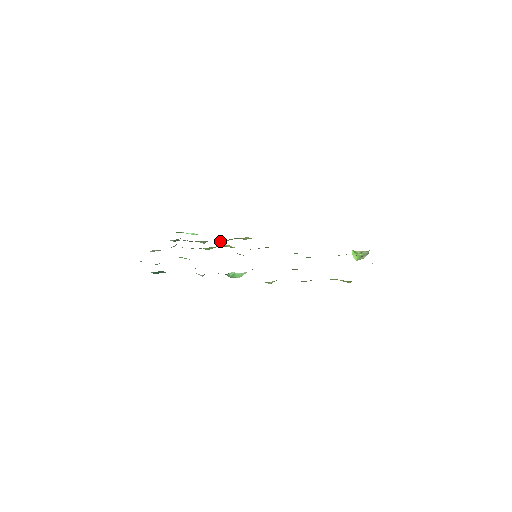
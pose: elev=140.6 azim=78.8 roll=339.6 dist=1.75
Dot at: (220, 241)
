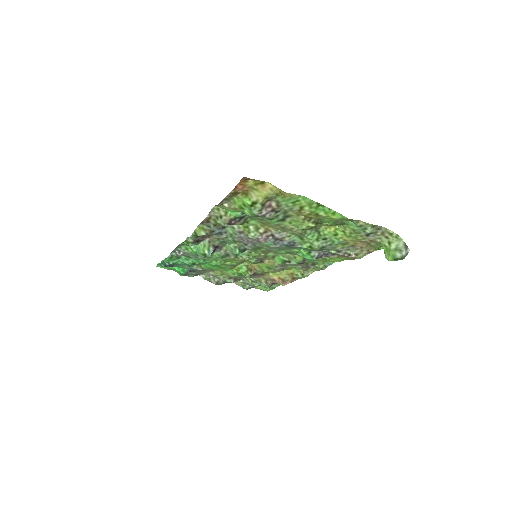
Dot at: (270, 276)
